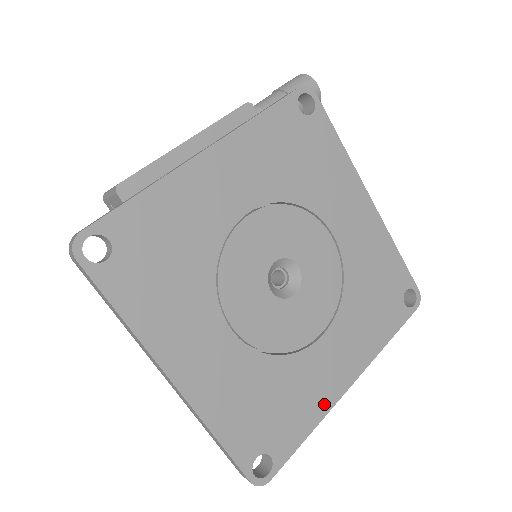
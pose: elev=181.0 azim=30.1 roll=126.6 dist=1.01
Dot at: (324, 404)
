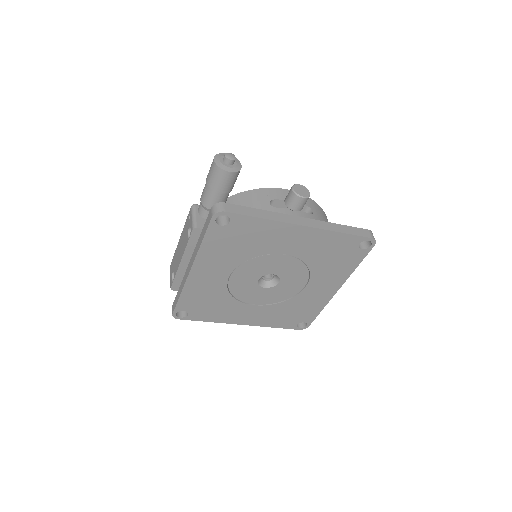
Dot at: (324, 301)
